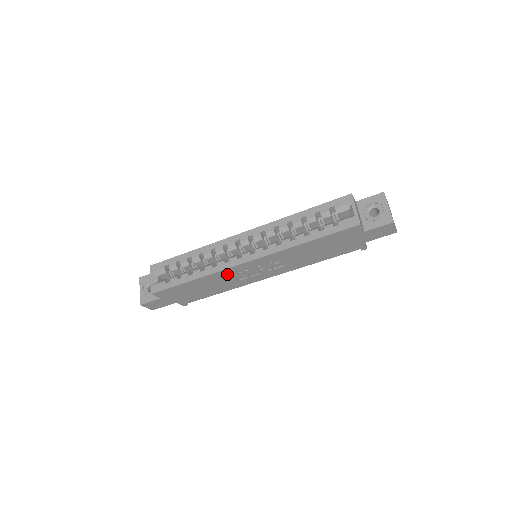
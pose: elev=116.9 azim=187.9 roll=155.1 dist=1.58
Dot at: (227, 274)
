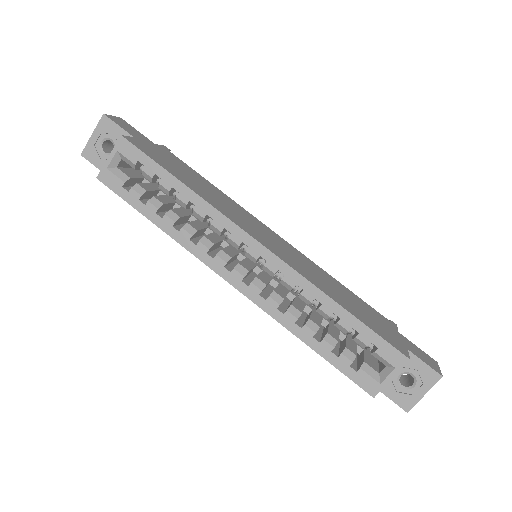
Dot at: occluded
